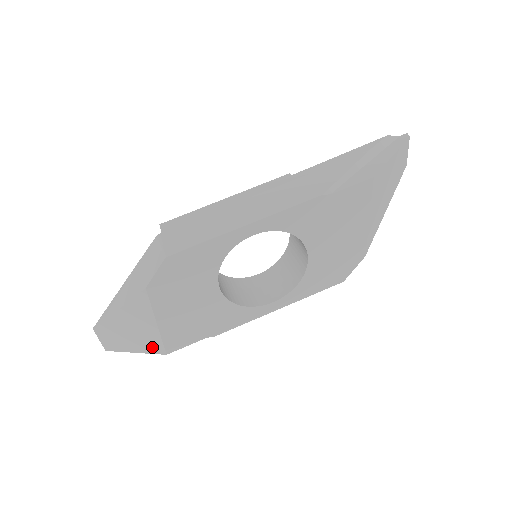
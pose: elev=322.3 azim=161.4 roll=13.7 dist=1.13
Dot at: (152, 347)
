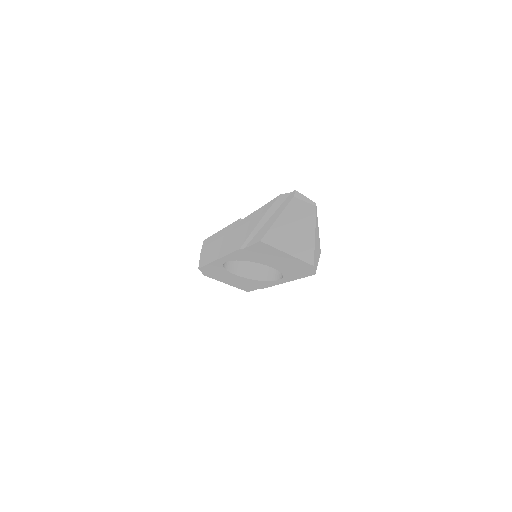
Dot at: occluded
